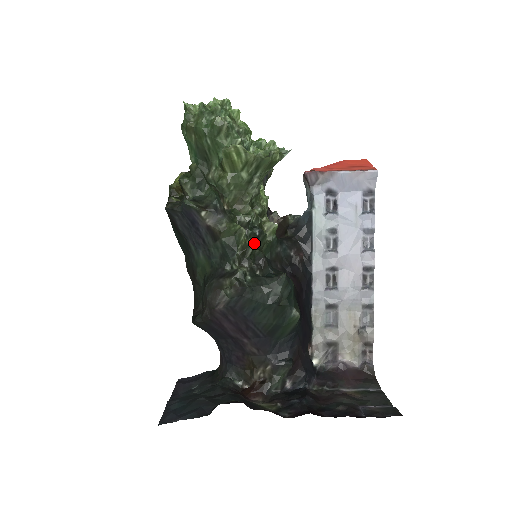
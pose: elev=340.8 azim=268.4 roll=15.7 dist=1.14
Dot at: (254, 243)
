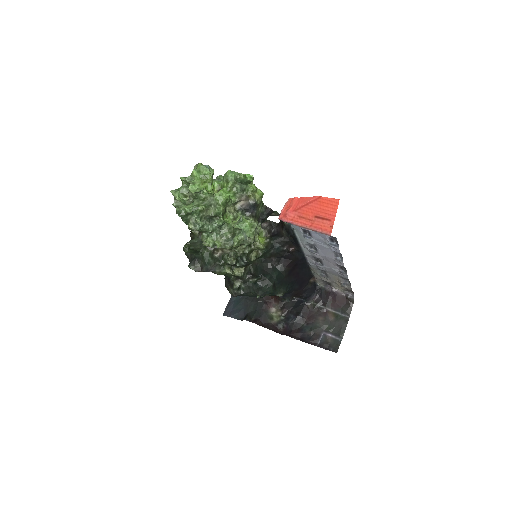
Dot at: (243, 269)
